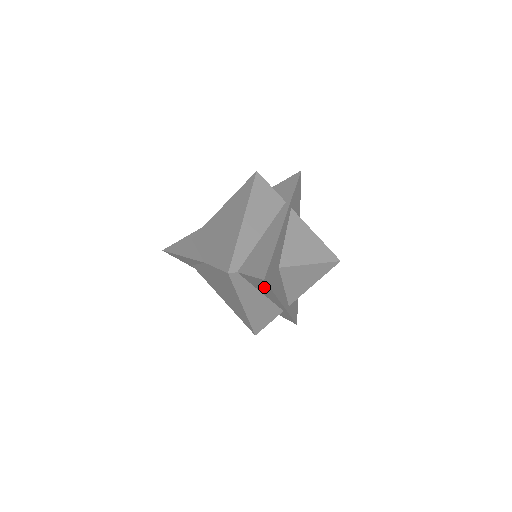
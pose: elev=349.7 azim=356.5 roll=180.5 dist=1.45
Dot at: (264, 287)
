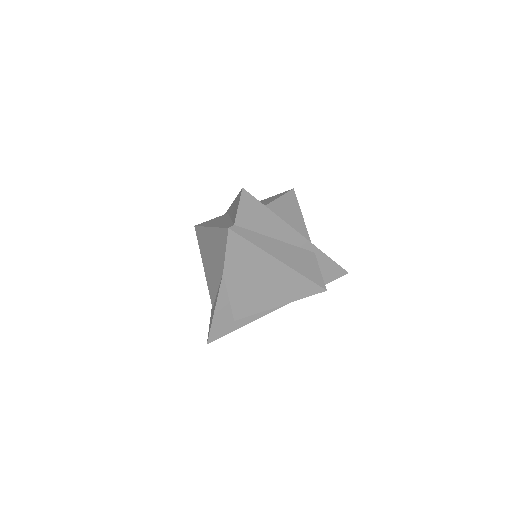
Dot at: (260, 213)
